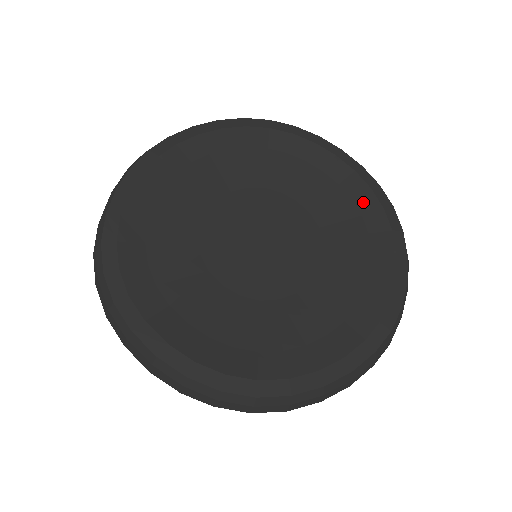
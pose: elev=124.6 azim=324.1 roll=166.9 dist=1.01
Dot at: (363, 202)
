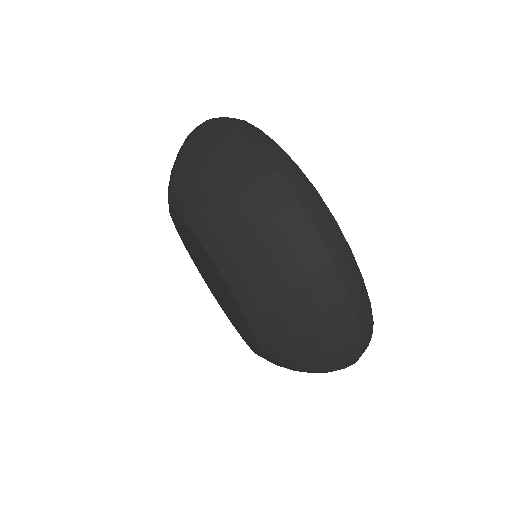
Dot at: occluded
